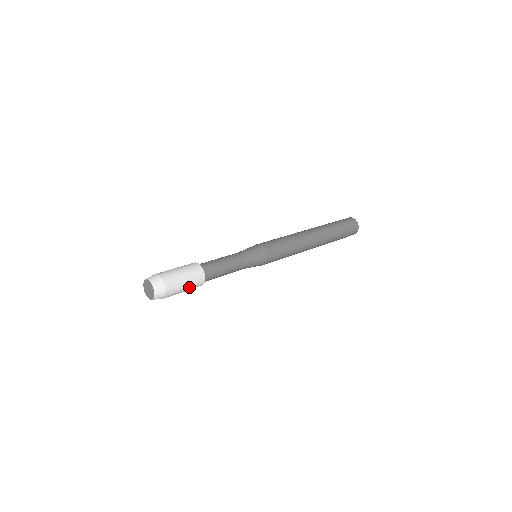
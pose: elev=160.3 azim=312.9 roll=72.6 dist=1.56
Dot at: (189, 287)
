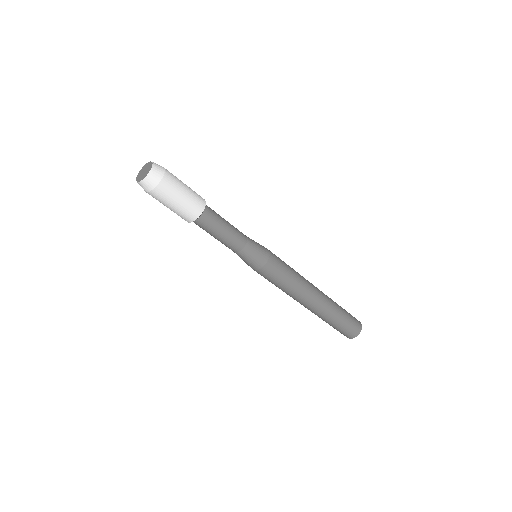
Dot at: (189, 188)
